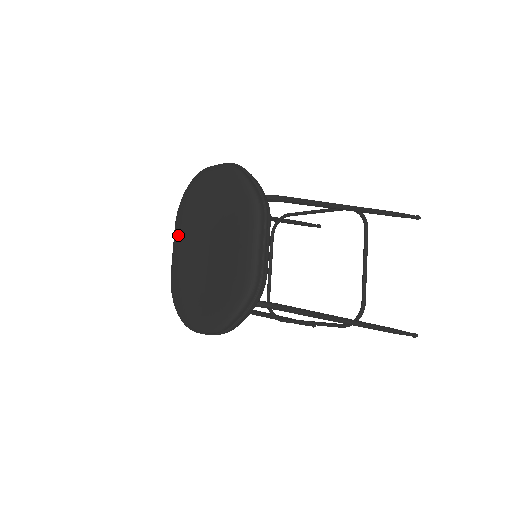
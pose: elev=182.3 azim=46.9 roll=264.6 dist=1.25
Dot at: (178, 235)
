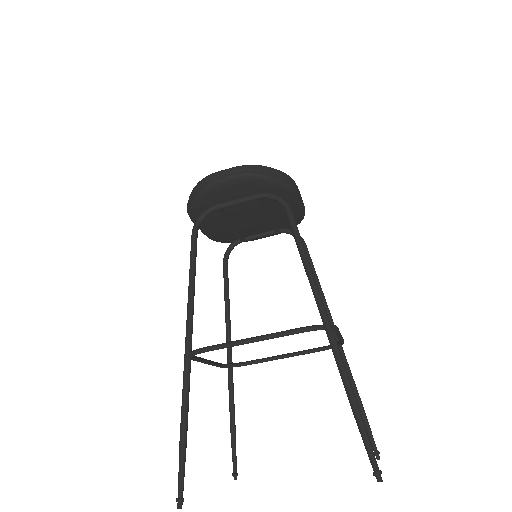
Dot at: occluded
